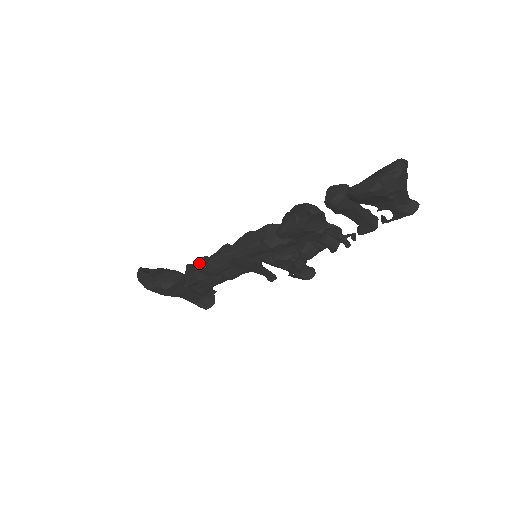
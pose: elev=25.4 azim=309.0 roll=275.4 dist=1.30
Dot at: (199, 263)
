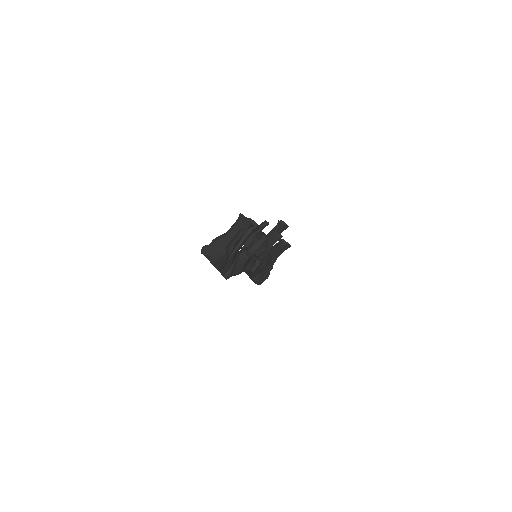
Dot at: occluded
